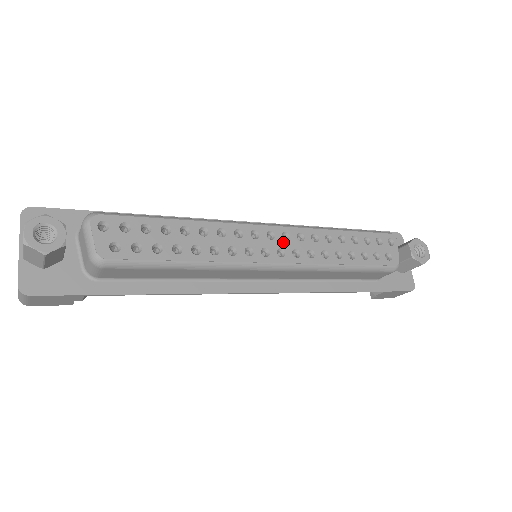
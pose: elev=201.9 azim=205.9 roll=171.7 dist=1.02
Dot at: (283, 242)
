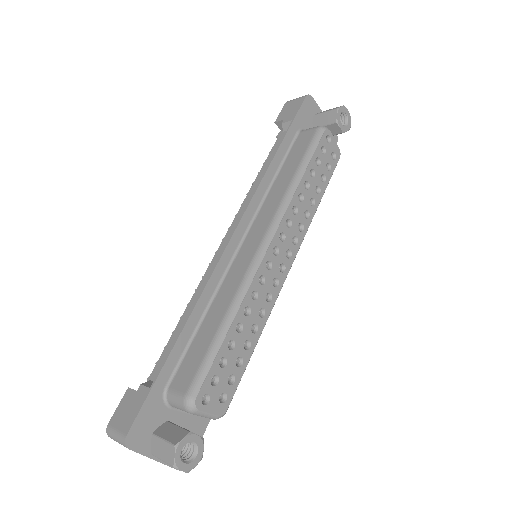
Dot at: (284, 244)
